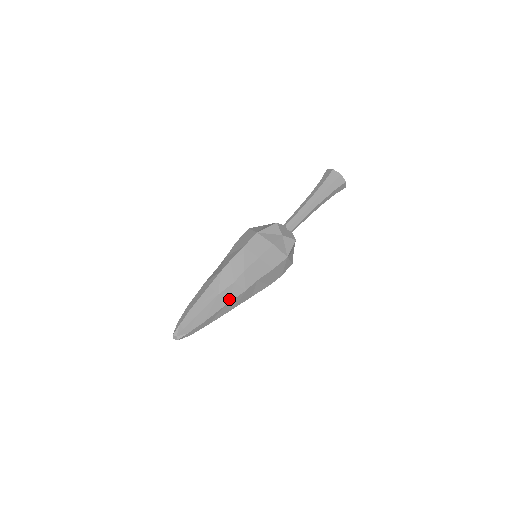
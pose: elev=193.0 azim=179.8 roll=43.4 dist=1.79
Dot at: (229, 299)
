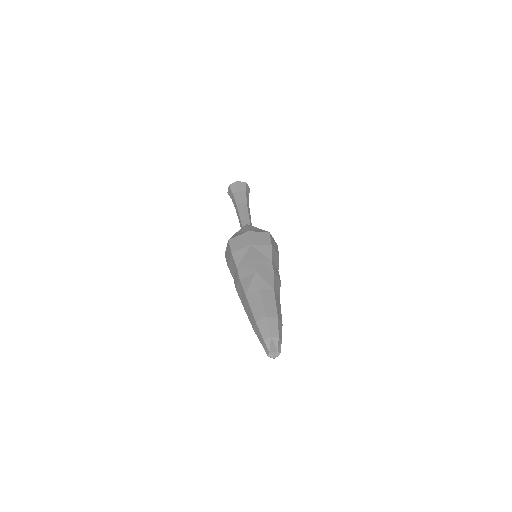
Dot at: (278, 294)
